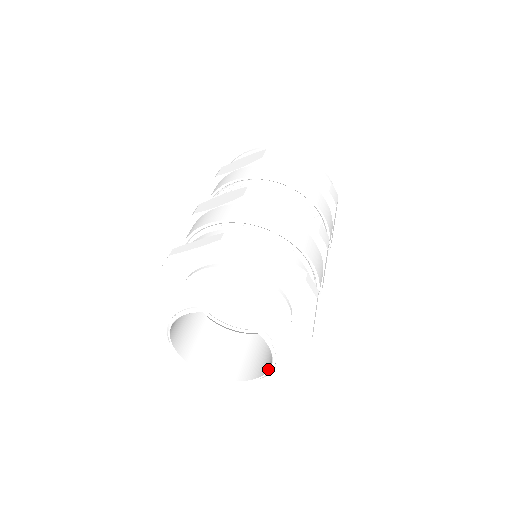
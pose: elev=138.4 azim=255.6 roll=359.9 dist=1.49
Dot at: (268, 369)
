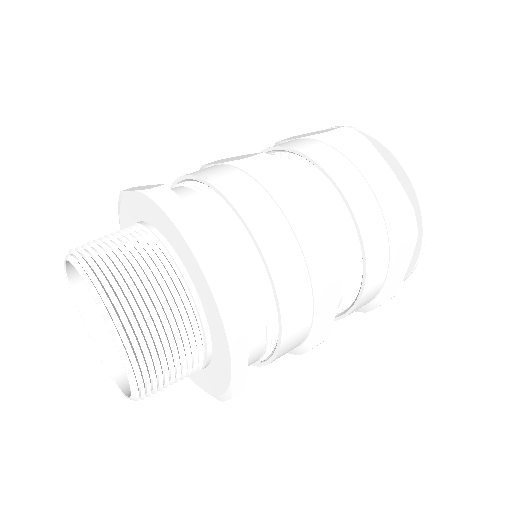
Dot at: occluded
